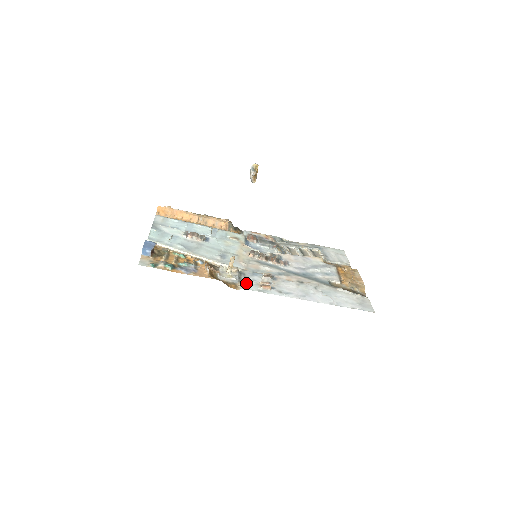
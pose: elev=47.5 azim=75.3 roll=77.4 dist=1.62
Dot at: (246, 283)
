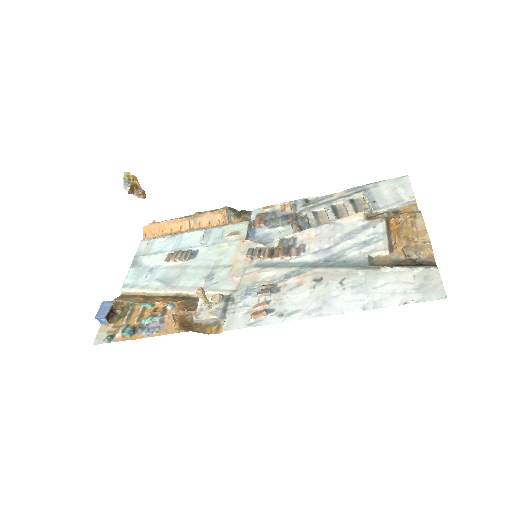
Dot at: (232, 317)
